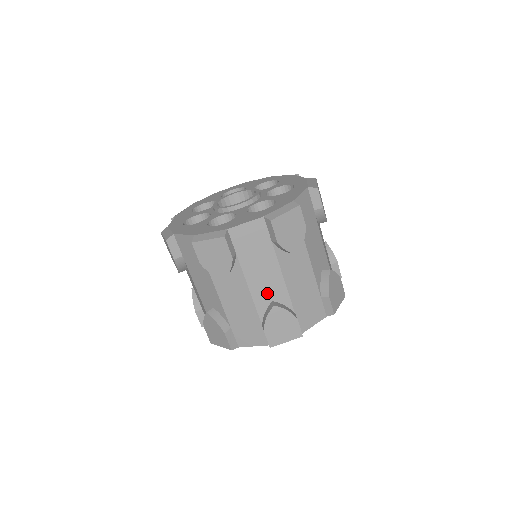
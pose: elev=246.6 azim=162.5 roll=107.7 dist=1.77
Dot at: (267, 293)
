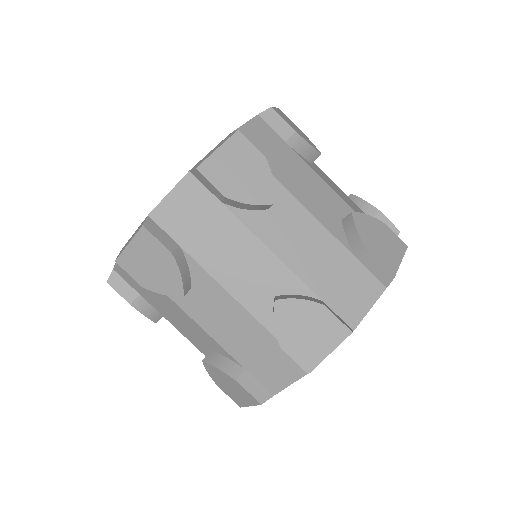
Dot at: (329, 211)
